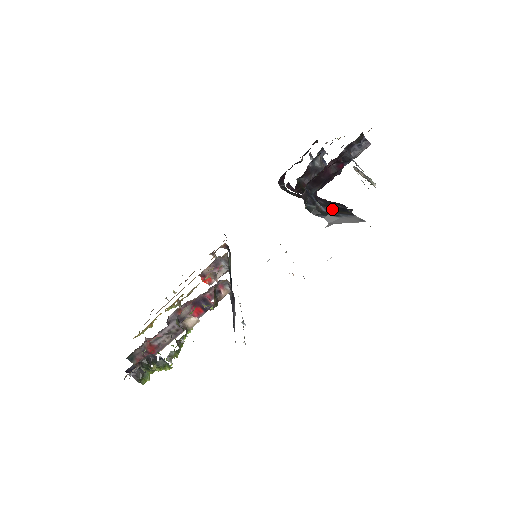
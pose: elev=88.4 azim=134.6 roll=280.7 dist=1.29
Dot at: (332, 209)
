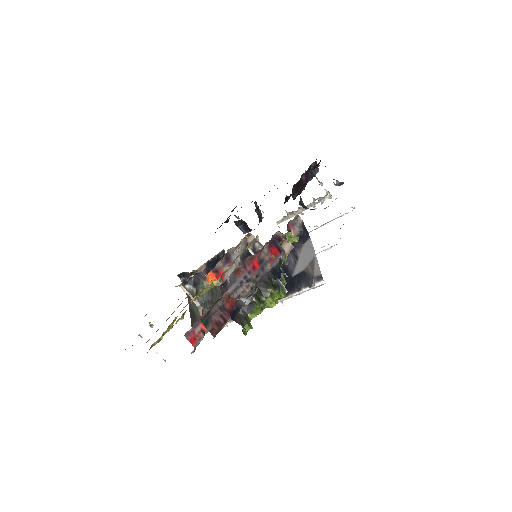
Dot at: occluded
